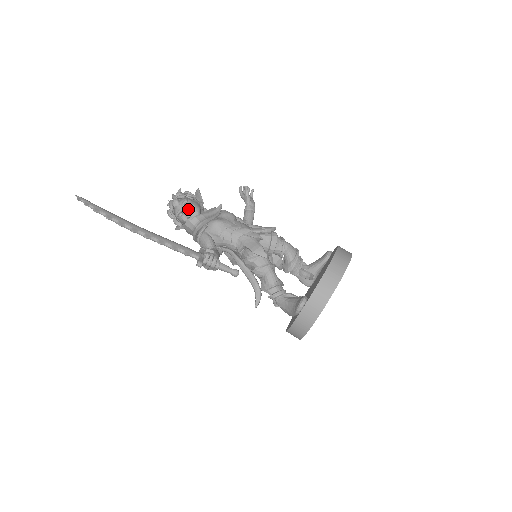
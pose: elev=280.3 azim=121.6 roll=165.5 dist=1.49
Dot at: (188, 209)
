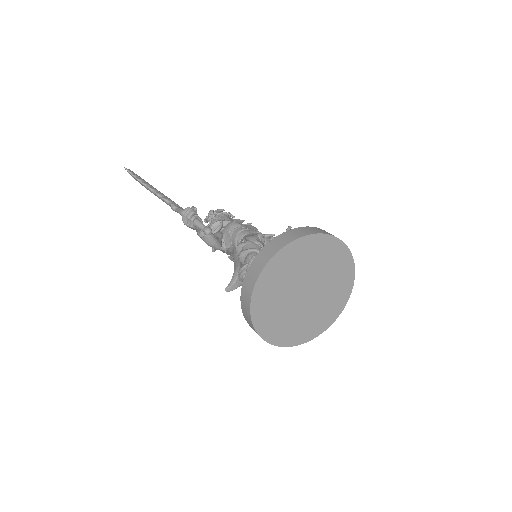
Dot at: (217, 216)
